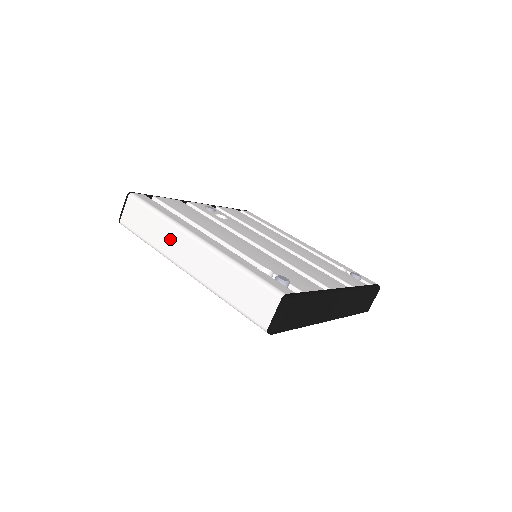
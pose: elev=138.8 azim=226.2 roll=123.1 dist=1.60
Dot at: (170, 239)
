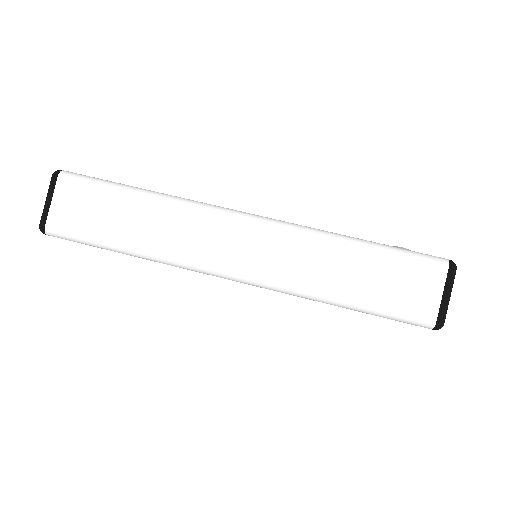
Dot at: (187, 231)
